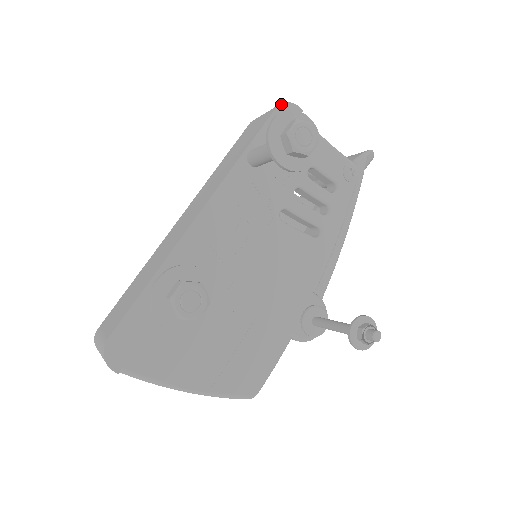
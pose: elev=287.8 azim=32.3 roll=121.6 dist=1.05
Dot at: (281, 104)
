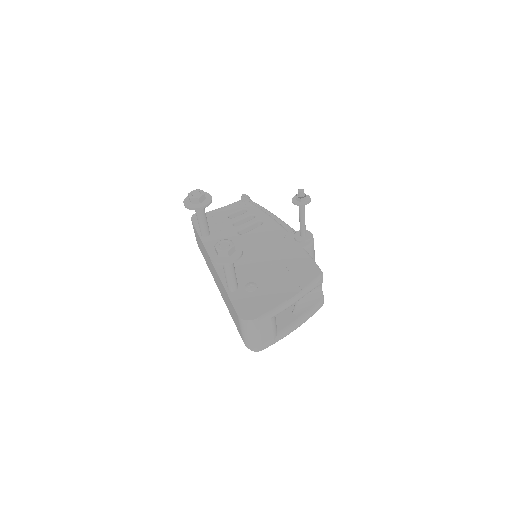
Dot at: (191, 218)
